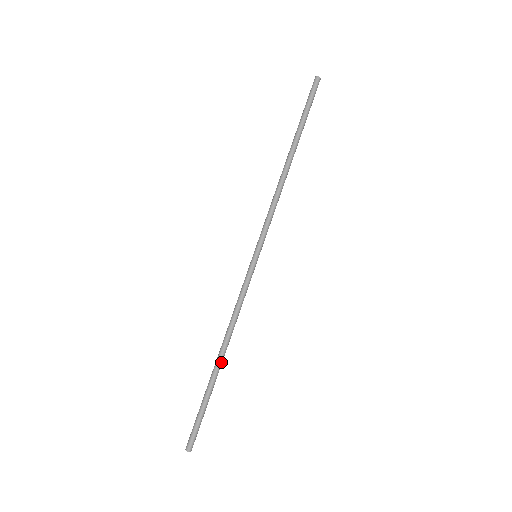
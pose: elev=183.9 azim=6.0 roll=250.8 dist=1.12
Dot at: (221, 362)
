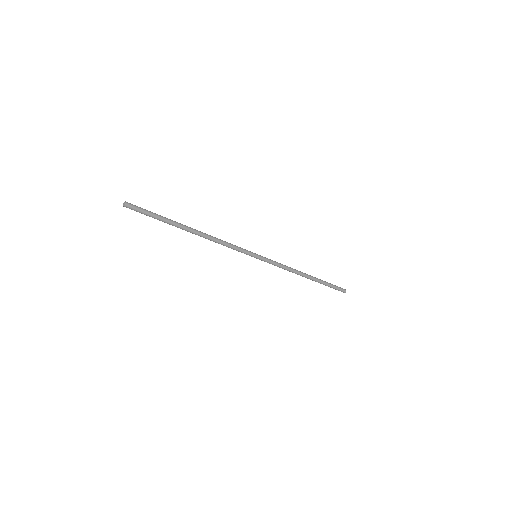
Dot at: (192, 230)
